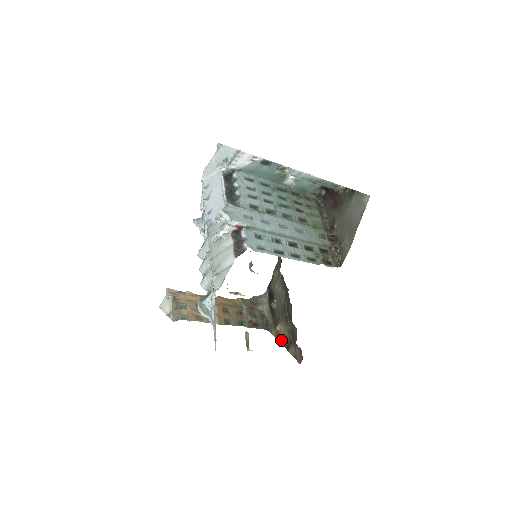
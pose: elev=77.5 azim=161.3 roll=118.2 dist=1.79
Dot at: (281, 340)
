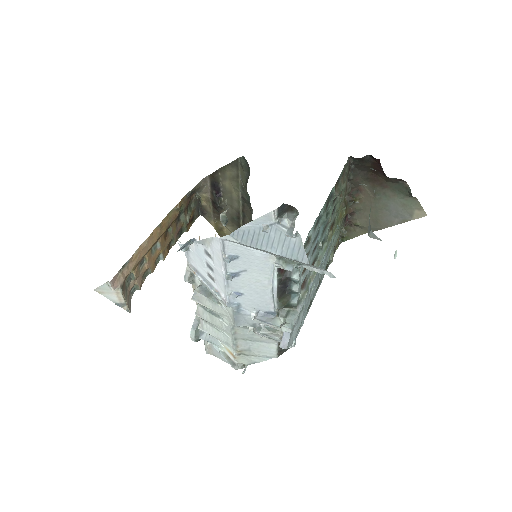
Dot at: occluded
